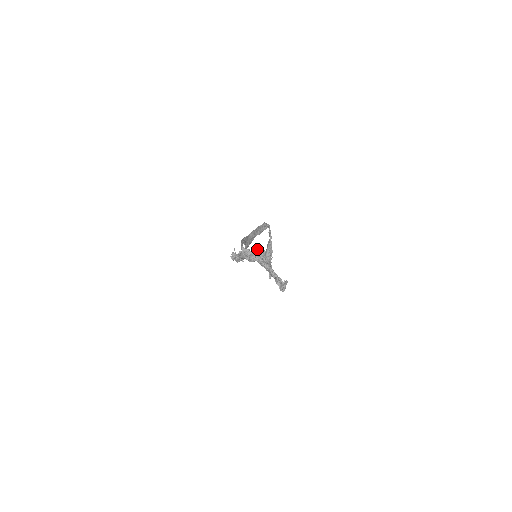
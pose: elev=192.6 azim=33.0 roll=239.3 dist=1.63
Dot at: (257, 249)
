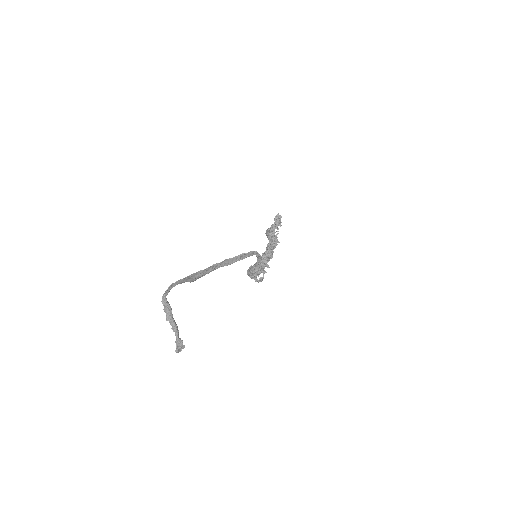
Dot at: (272, 243)
